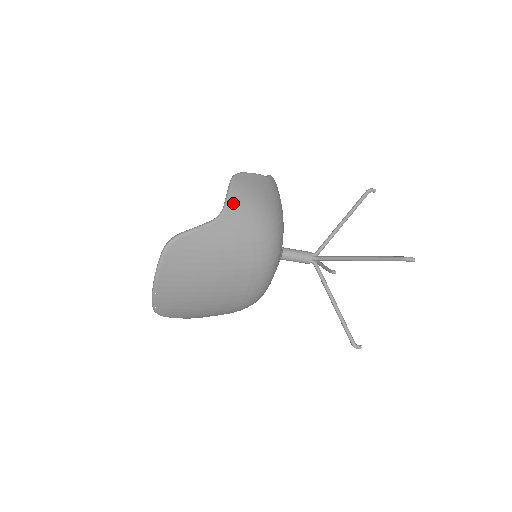
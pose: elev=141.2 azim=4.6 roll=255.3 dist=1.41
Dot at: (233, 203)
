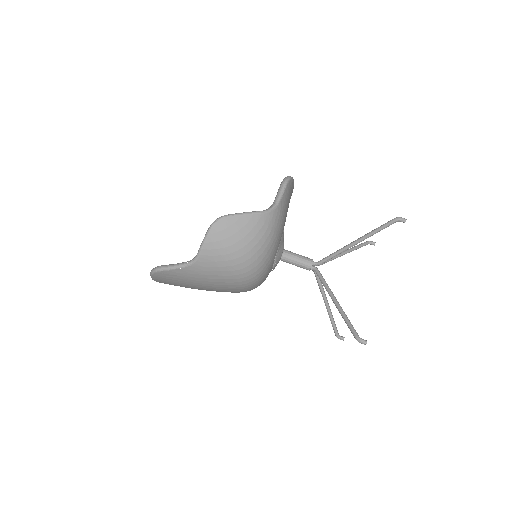
Dot at: (205, 253)
